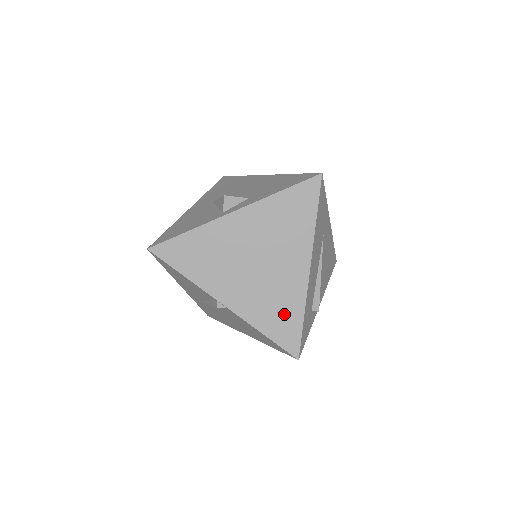
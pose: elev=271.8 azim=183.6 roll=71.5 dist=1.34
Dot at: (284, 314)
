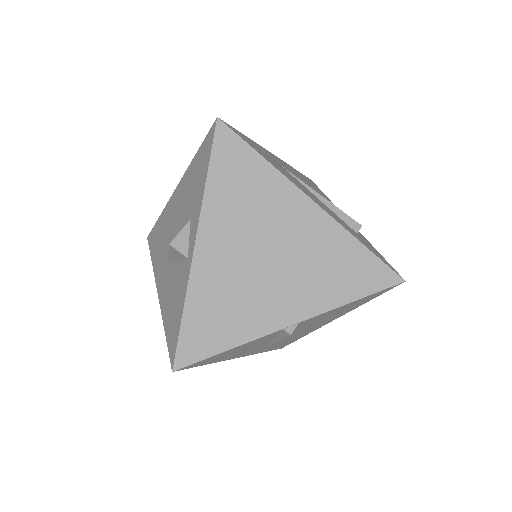
Dot at: (345, 264)
